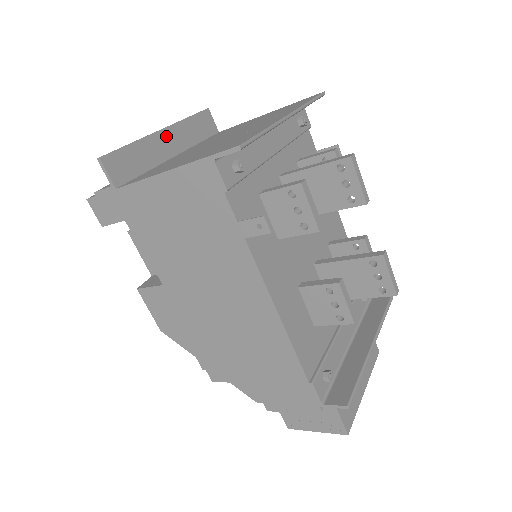
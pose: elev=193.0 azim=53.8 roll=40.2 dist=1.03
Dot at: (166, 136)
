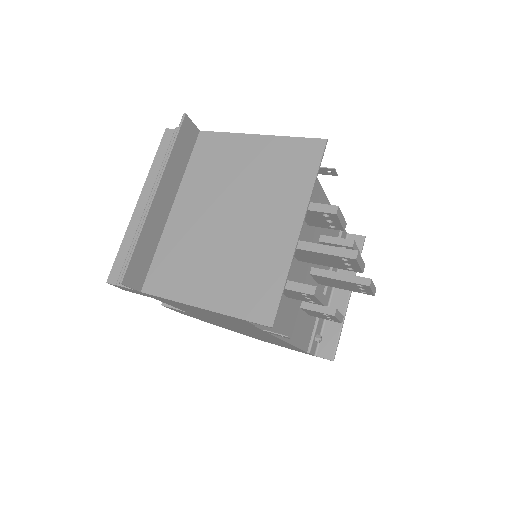
Dot at: (160, 197)
